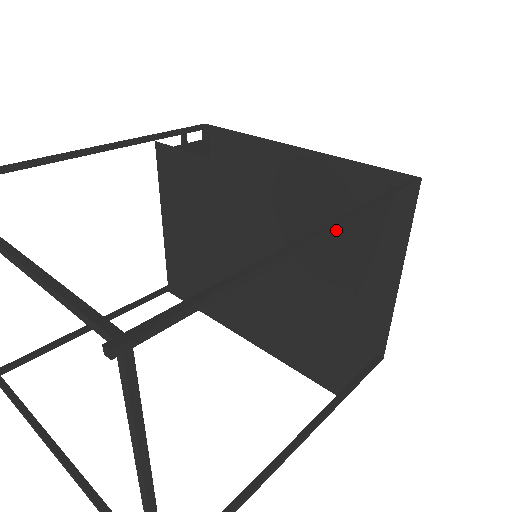
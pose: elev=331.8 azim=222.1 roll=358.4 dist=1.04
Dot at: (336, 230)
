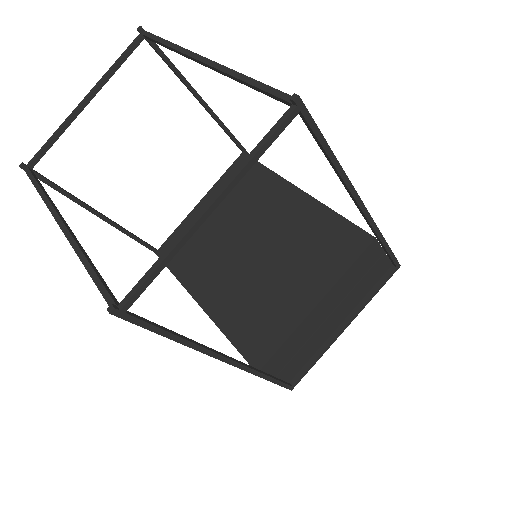
Dot at: (367, 216)
